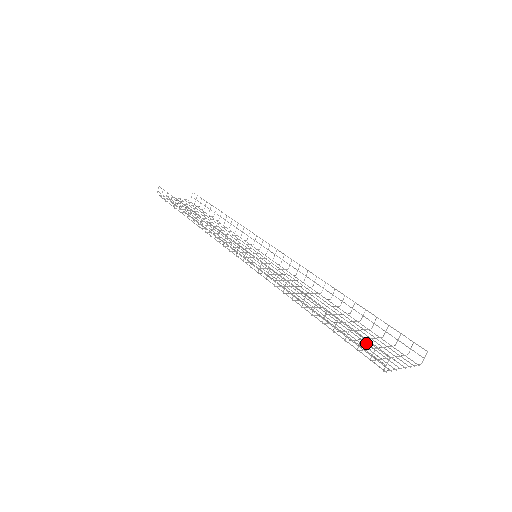
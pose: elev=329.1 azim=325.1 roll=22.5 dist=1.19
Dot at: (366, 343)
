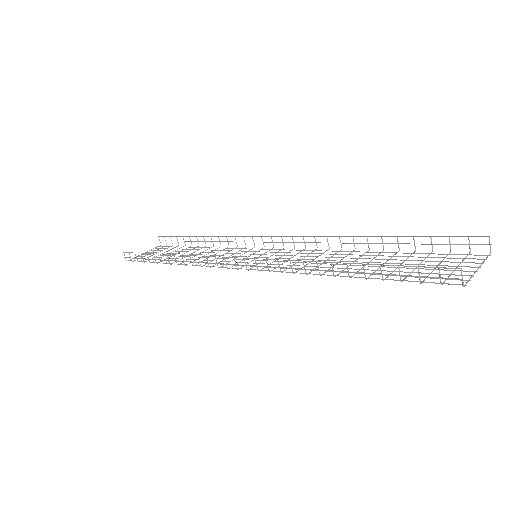
Dot at: occluded
